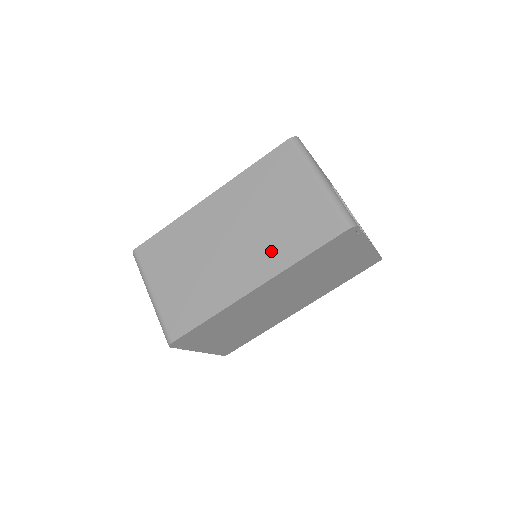
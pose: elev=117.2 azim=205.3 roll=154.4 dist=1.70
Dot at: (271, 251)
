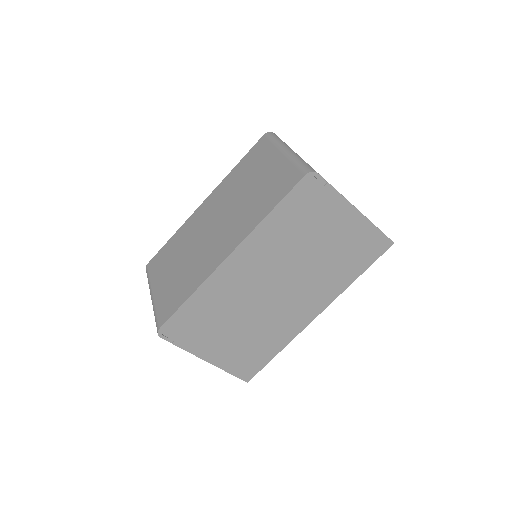
Dot at: (243, 220)
